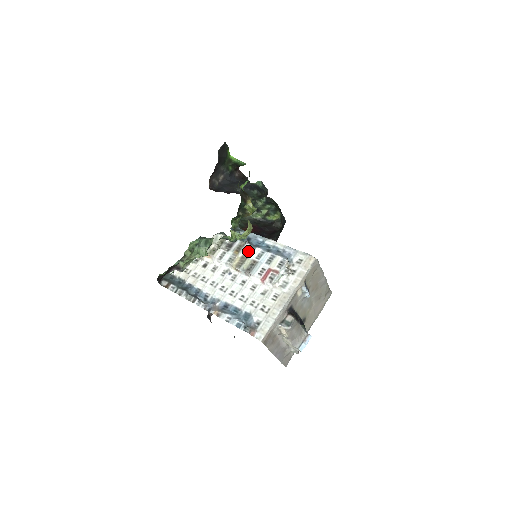
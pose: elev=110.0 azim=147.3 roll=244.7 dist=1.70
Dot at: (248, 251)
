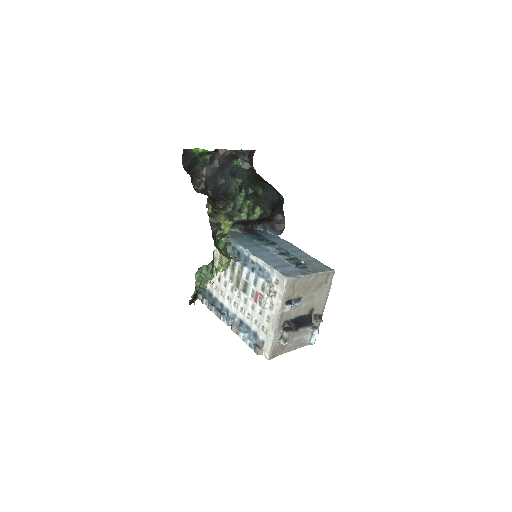
Dot at: (239, 270)
